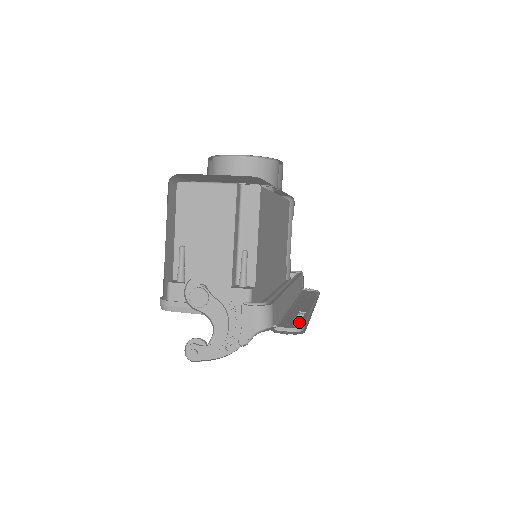
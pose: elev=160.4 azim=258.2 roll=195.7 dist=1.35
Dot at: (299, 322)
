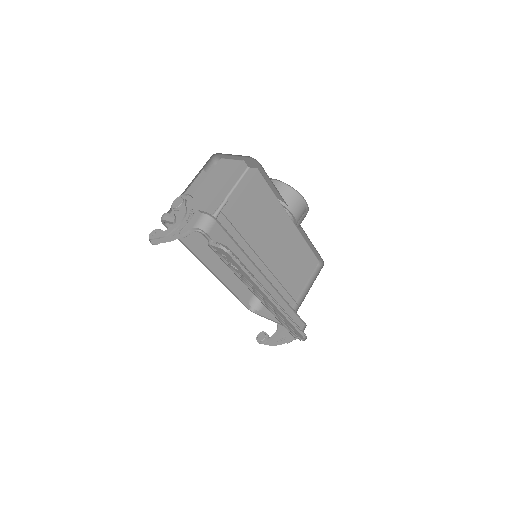
Dot at: (230, 250)
